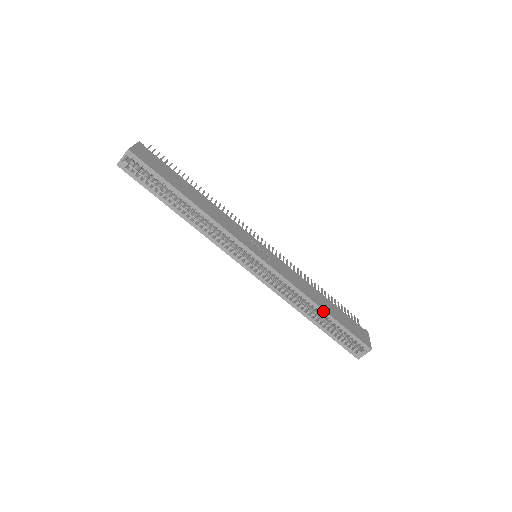
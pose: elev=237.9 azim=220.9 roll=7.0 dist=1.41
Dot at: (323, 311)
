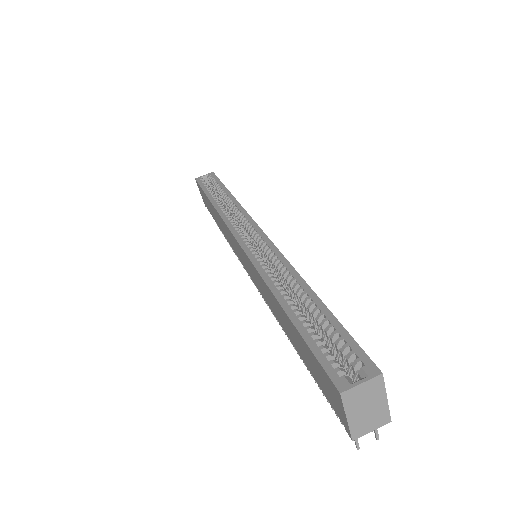
Dot at: (309, 290)
